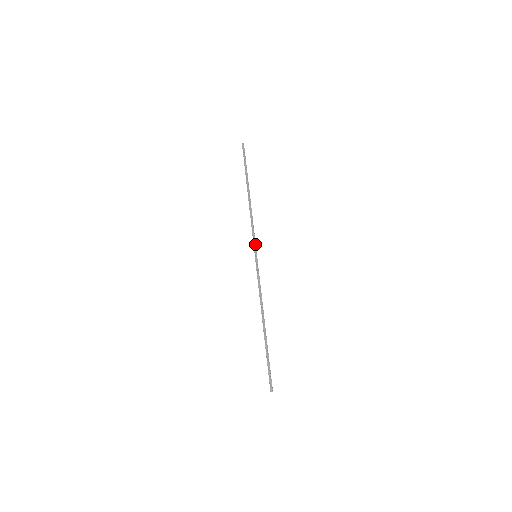
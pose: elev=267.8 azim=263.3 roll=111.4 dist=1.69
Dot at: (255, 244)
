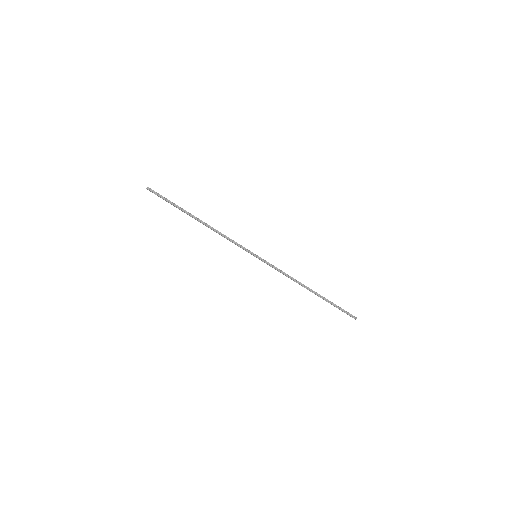
Dot at: (247, 249)
